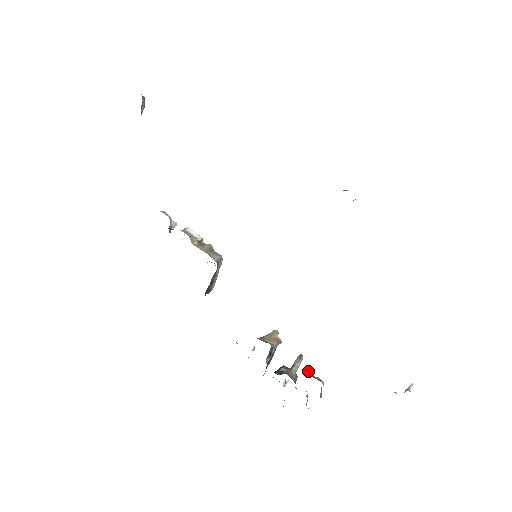
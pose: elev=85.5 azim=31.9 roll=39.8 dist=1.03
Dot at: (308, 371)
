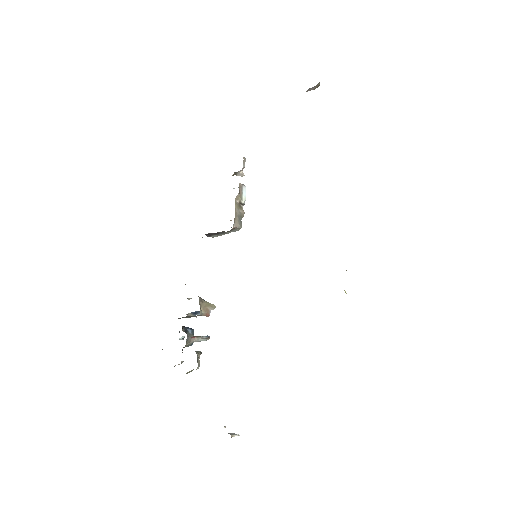
Dot at: (200, 351)
